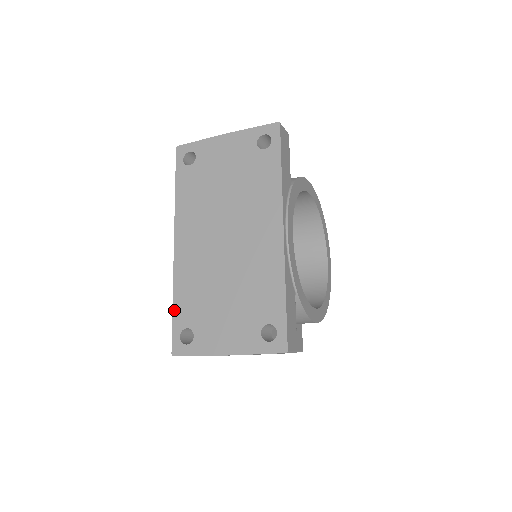
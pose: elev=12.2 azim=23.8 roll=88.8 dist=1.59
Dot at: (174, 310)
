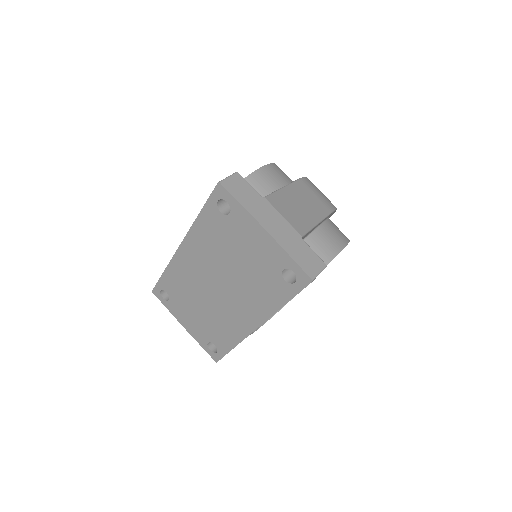
Dot at: (163, 276)
